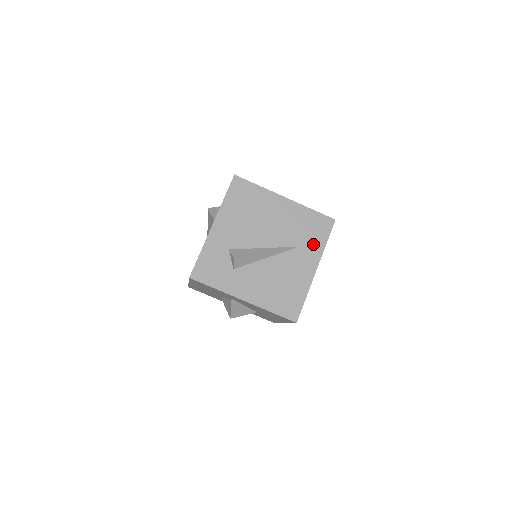
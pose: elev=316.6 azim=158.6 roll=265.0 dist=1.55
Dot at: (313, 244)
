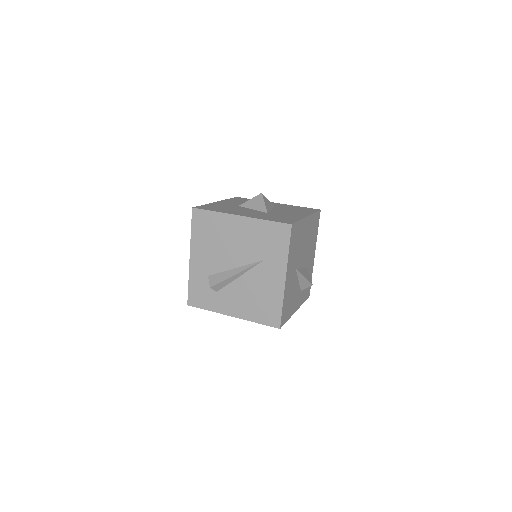
Dot at: (276, 254)
